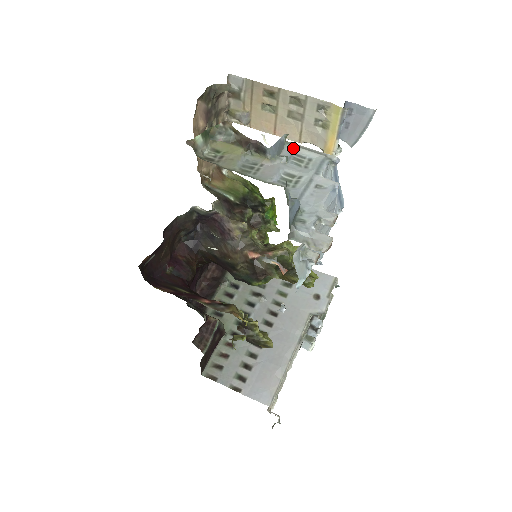
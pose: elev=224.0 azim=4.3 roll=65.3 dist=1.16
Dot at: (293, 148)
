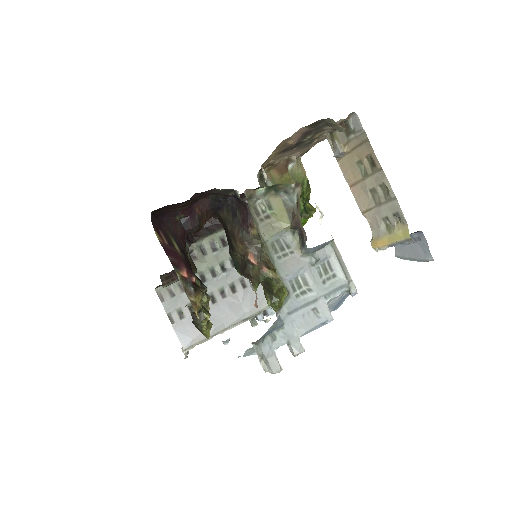
Dot at: (332, 253)
